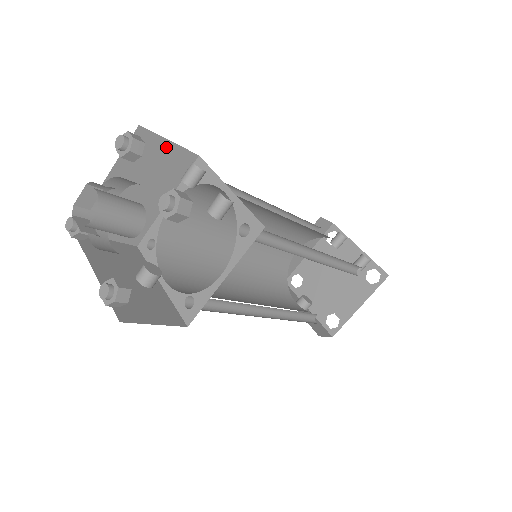
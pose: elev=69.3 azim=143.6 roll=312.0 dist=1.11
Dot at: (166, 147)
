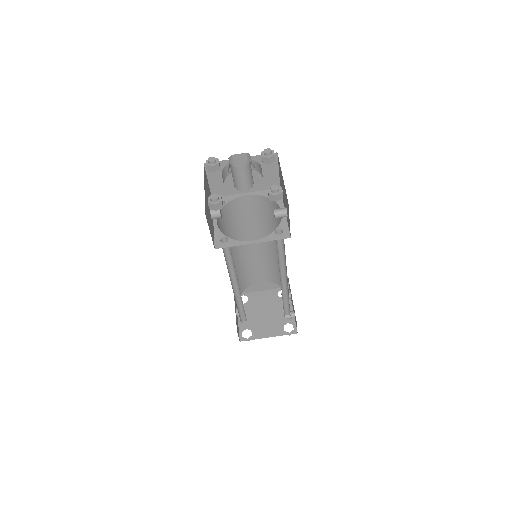
Dot at: (275, 171)
